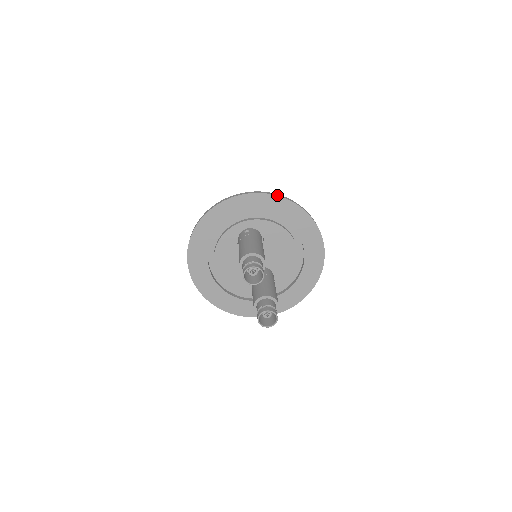
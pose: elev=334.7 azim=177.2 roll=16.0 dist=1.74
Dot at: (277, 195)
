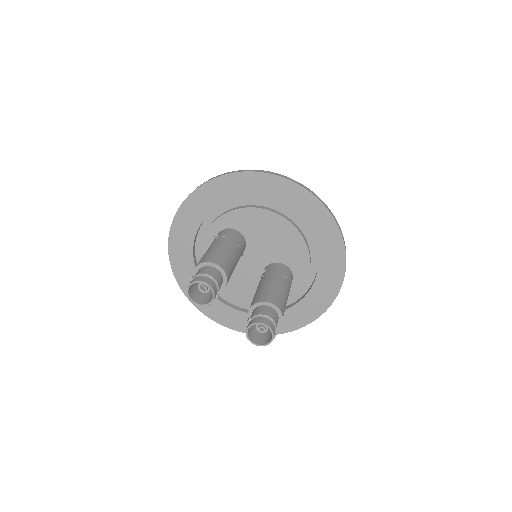
Dot at: (217, 177)
